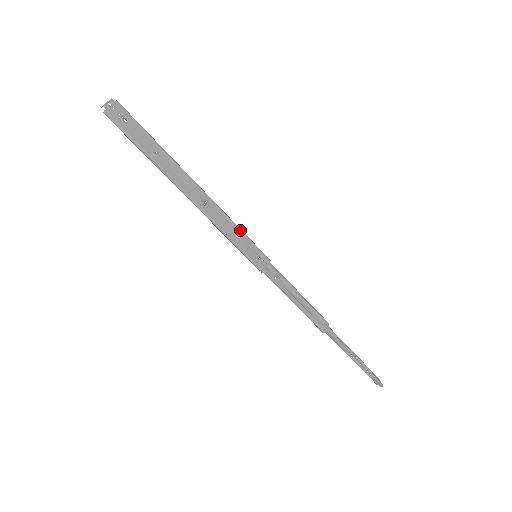
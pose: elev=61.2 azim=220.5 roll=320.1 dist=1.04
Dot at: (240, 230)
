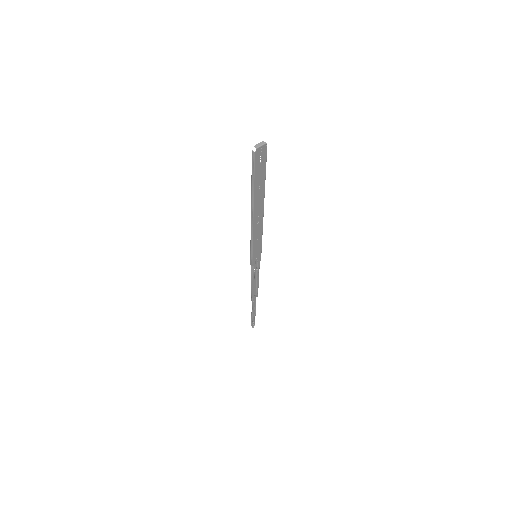
Dot at: (261, 241)
